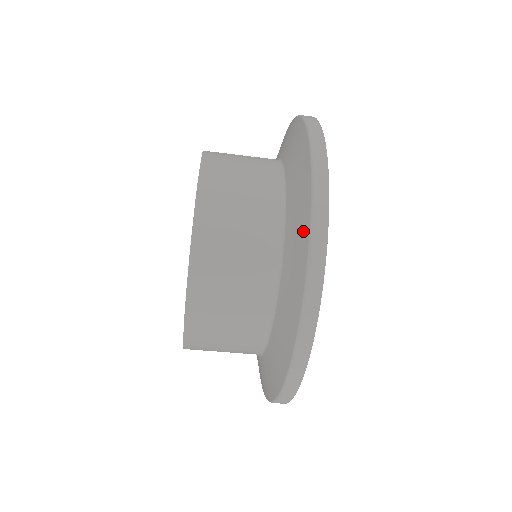
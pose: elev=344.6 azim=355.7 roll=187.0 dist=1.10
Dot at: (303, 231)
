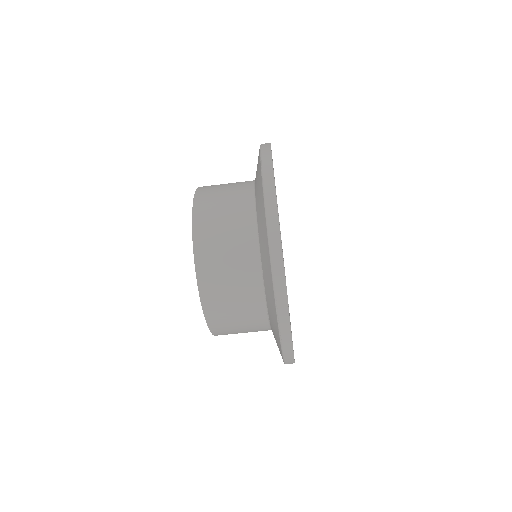
Dot at: (259, 168)
